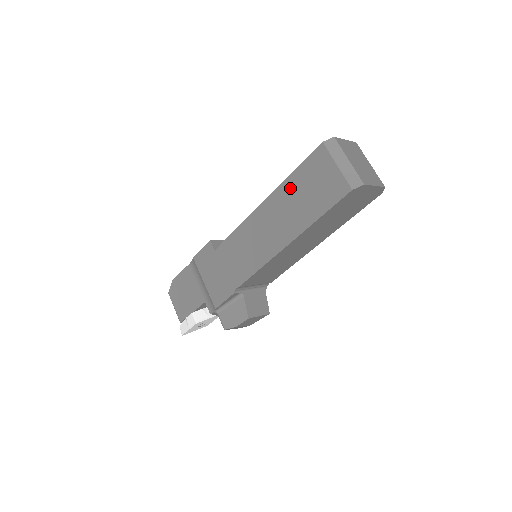
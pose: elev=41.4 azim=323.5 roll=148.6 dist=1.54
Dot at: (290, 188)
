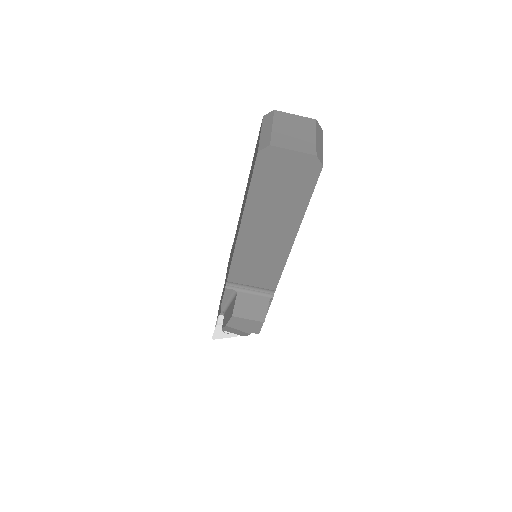
Dot at: (250, 171)
